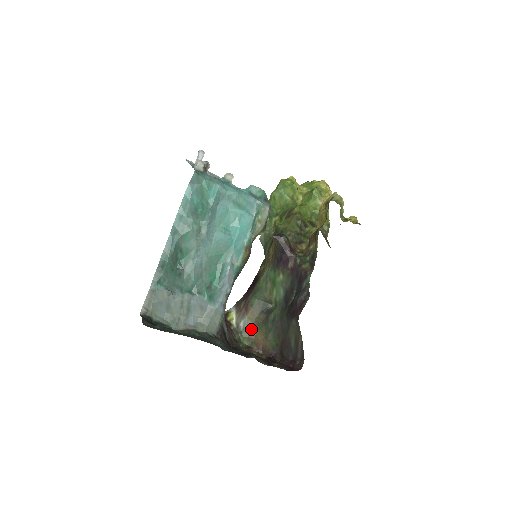
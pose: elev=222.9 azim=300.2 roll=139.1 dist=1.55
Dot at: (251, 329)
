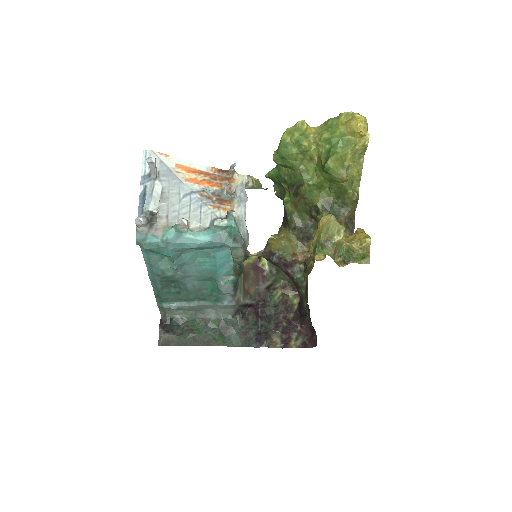
Dot at: (284, 274)
